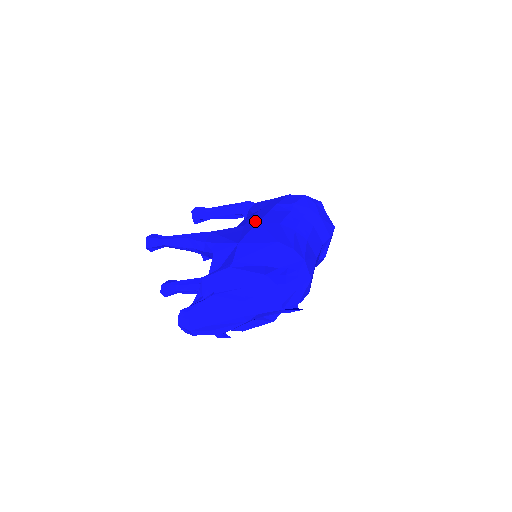
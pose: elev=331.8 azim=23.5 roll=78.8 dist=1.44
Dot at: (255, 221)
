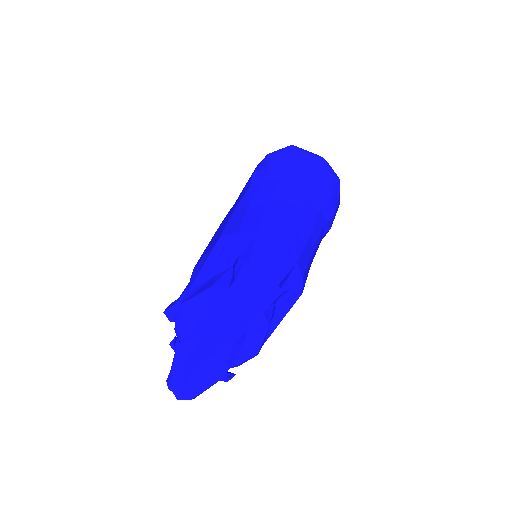
Dot at: occluded
